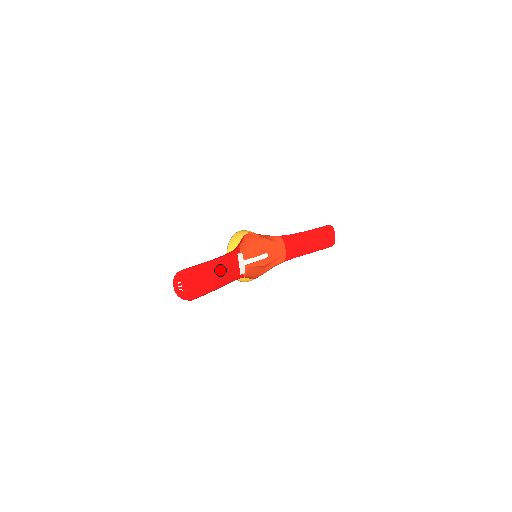
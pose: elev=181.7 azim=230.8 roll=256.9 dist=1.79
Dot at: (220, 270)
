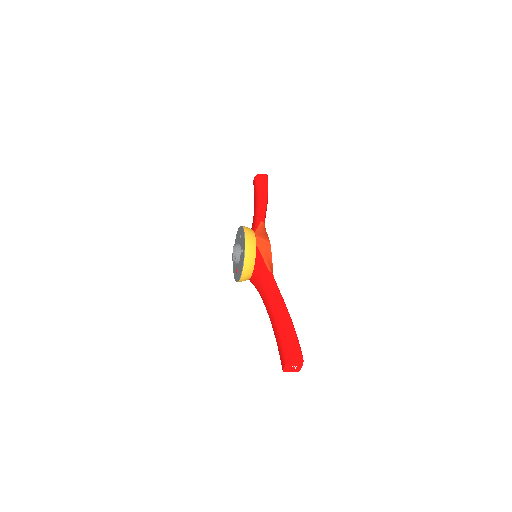
Dot at: occluded
